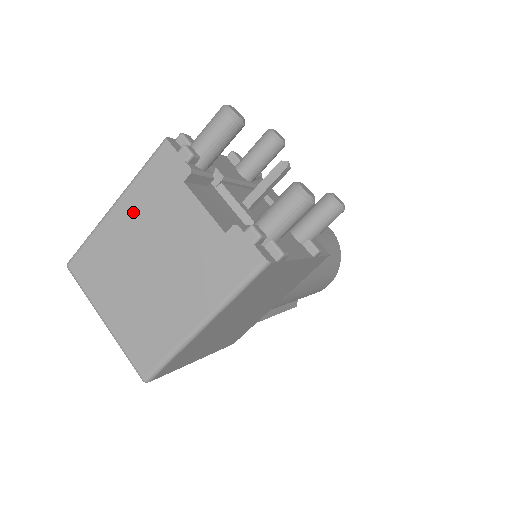
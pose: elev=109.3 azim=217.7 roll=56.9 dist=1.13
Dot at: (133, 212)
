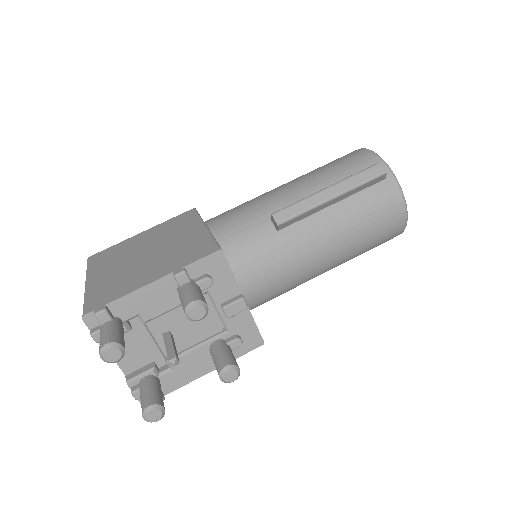
Dot at: occluded
